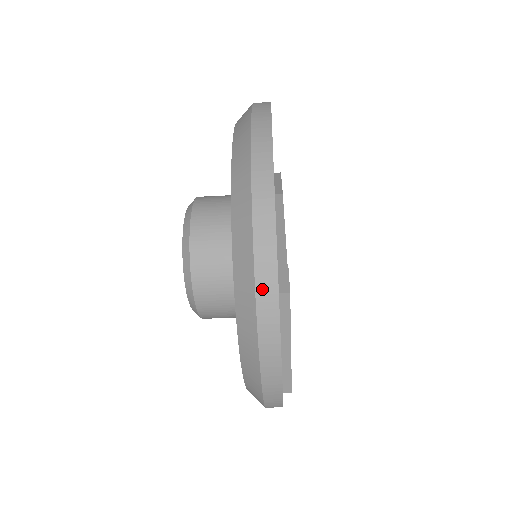
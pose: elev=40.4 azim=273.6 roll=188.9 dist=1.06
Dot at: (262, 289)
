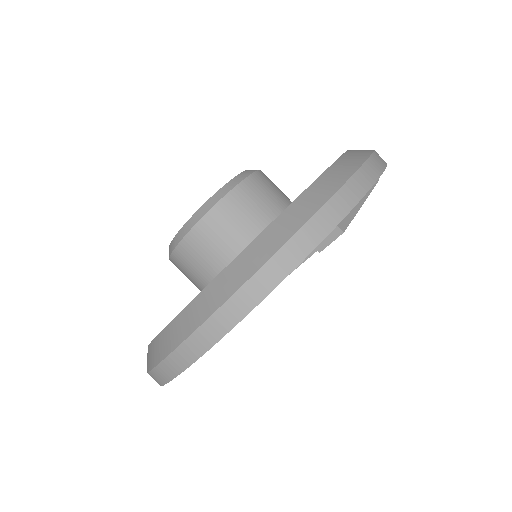
Dot at: occluded
